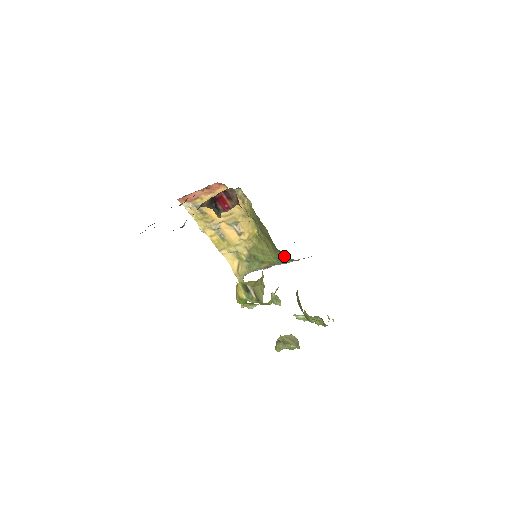
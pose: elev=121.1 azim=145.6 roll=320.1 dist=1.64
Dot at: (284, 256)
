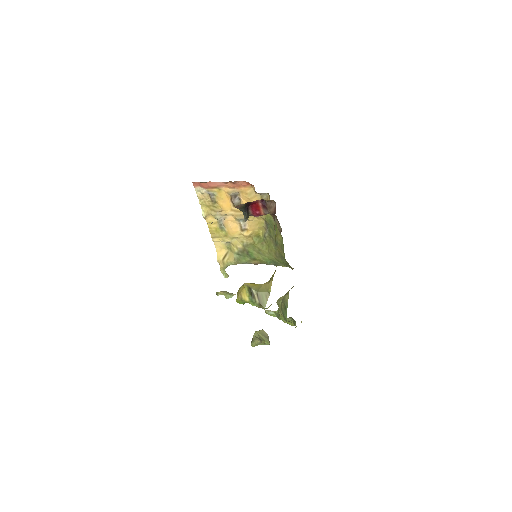
Dot at: (284, 263)
